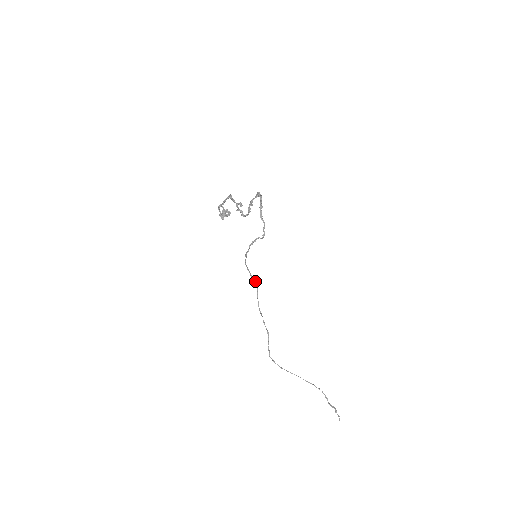
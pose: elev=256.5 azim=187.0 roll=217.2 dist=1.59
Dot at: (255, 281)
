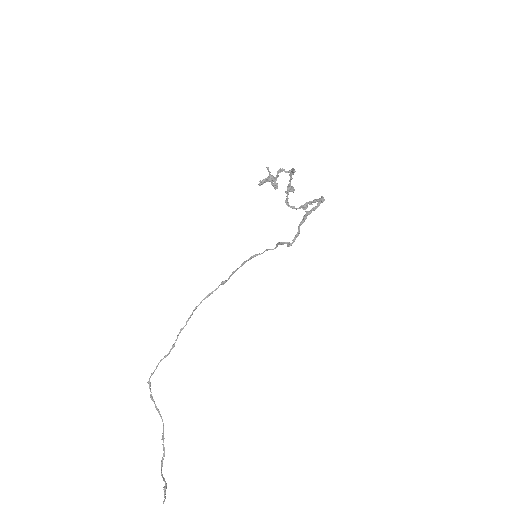
Dot at: (227, 280)
